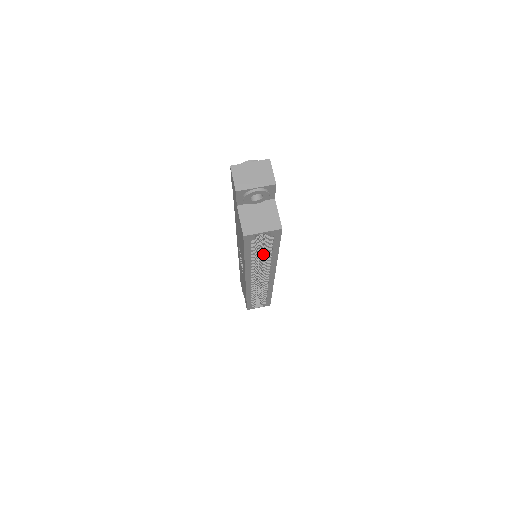
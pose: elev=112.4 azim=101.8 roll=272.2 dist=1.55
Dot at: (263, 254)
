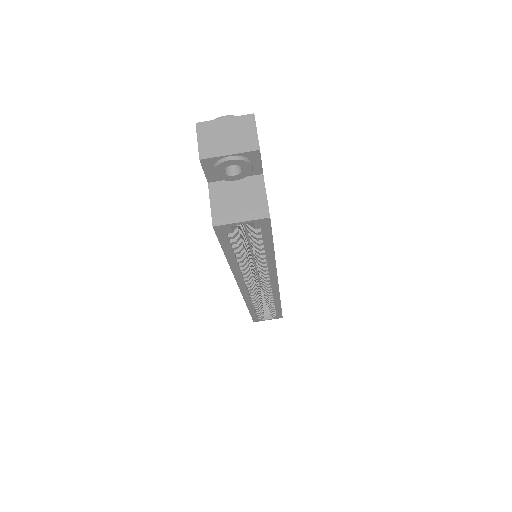
Dot at: occluded
